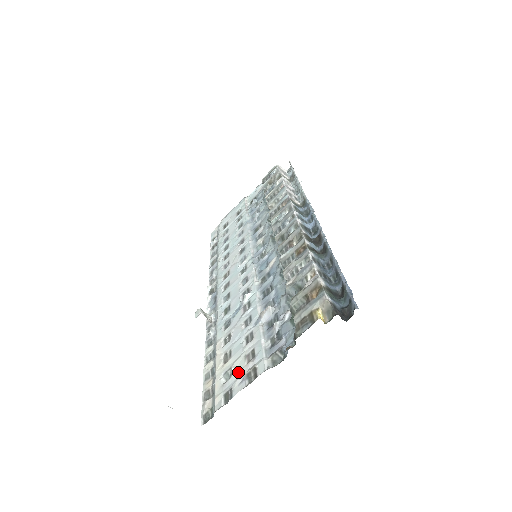
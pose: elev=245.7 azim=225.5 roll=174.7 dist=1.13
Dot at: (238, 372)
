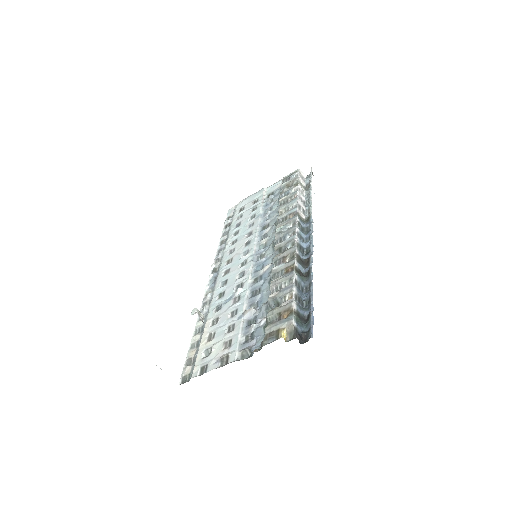
Dot at: (215, 353)
